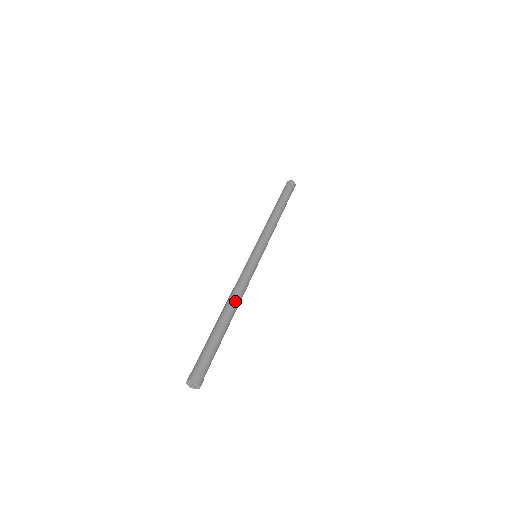
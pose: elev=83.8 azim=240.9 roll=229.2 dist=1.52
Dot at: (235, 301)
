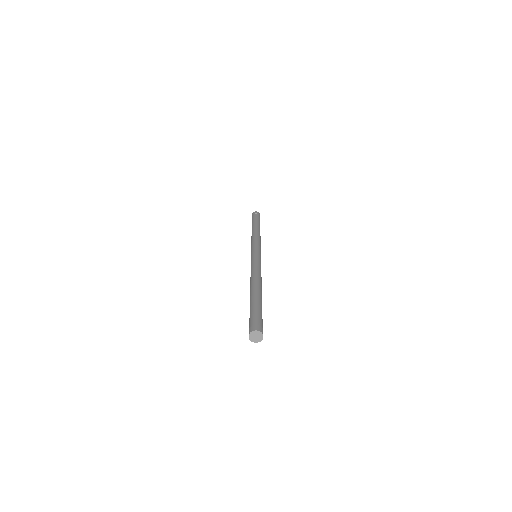
Dot at: (258, 280)
